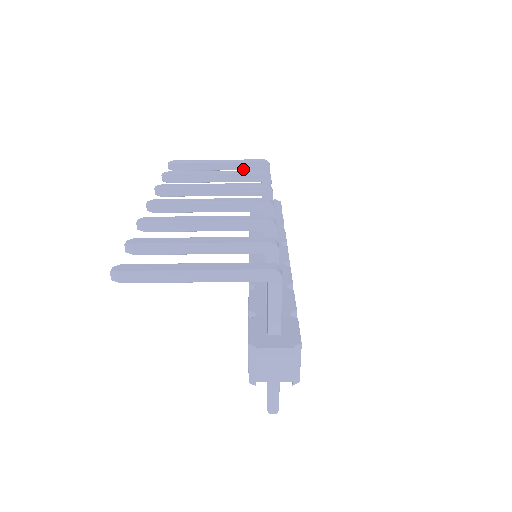
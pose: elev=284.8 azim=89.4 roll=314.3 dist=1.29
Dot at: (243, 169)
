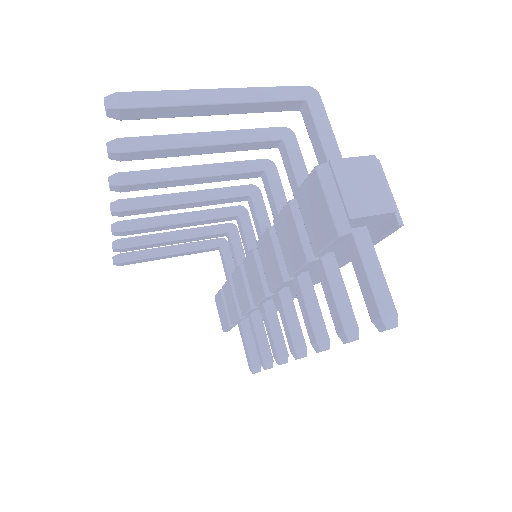
Dot at: (200, 249)
